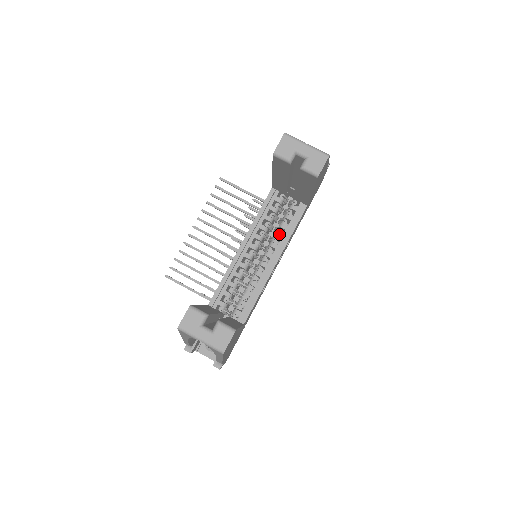
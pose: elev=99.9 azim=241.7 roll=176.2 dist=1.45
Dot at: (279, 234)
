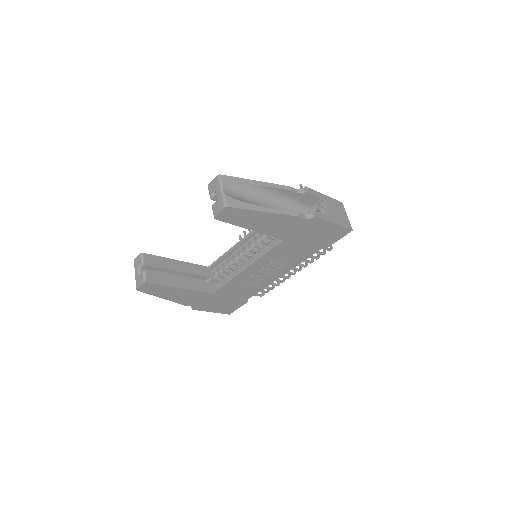
Dot at: (262, 249)
